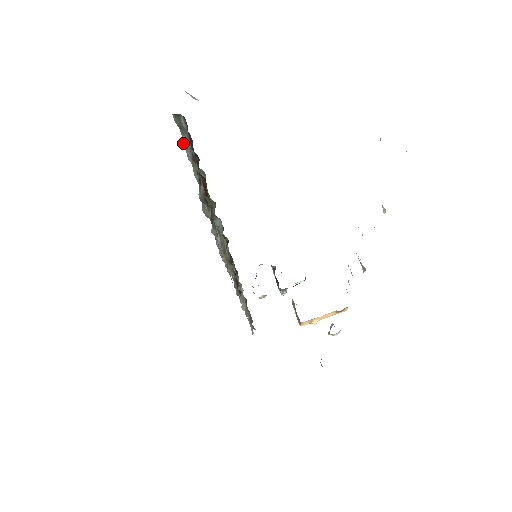
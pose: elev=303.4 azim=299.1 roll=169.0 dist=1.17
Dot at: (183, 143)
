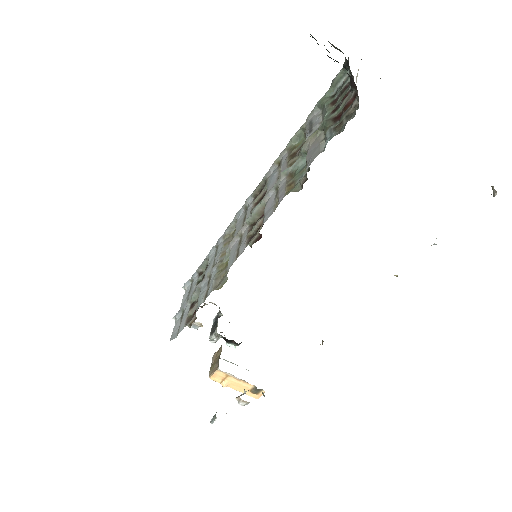
Dot at: (321, 100)
